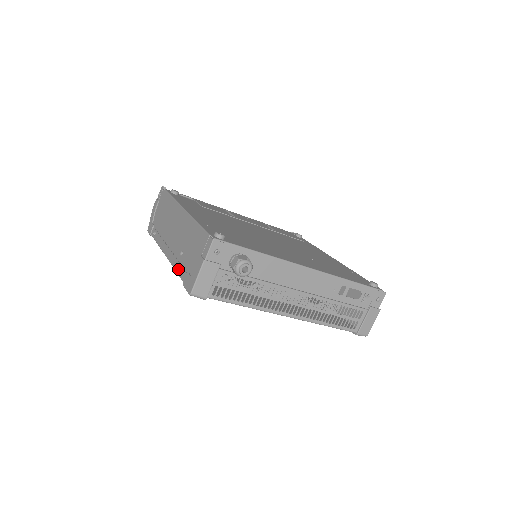
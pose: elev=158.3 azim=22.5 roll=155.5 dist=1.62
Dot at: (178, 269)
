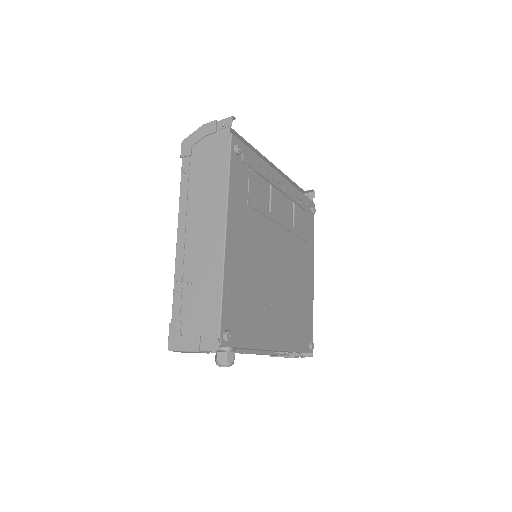
Dot at: (177, 292)
